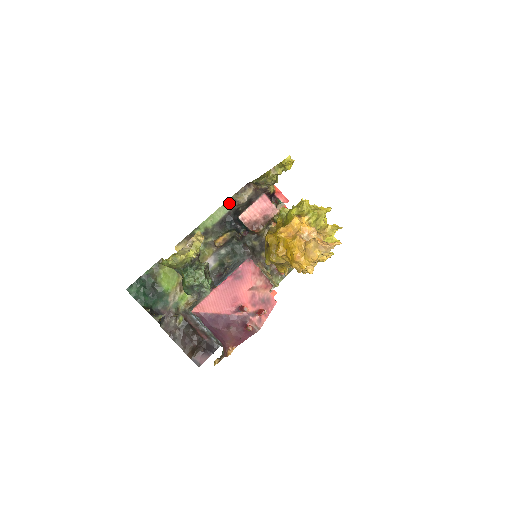
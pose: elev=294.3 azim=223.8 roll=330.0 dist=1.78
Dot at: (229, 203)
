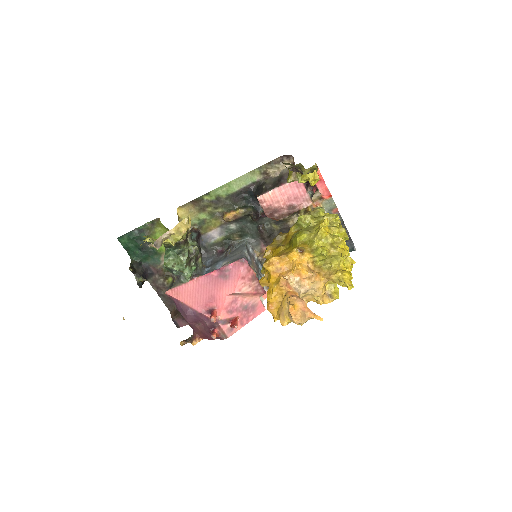
Dot at: (255, 173)
